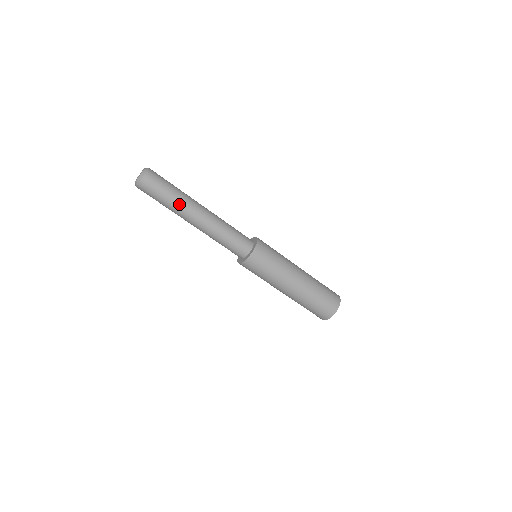
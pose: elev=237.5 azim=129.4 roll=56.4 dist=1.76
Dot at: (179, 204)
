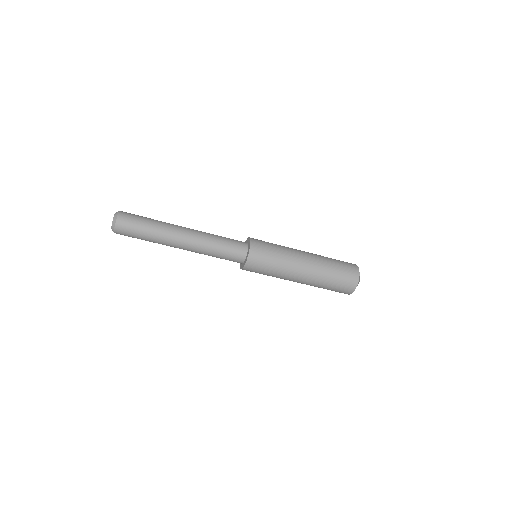
Dot at: (159, 235)
